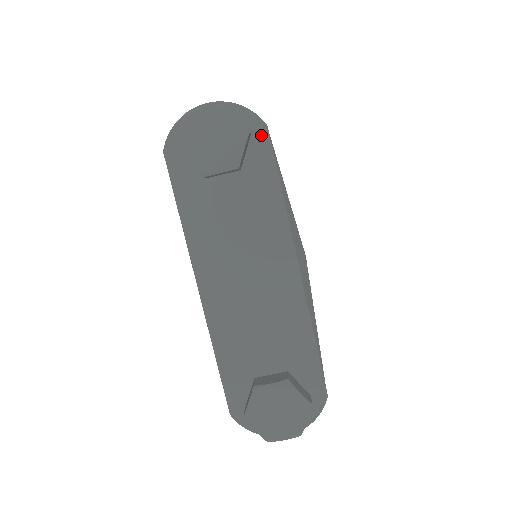
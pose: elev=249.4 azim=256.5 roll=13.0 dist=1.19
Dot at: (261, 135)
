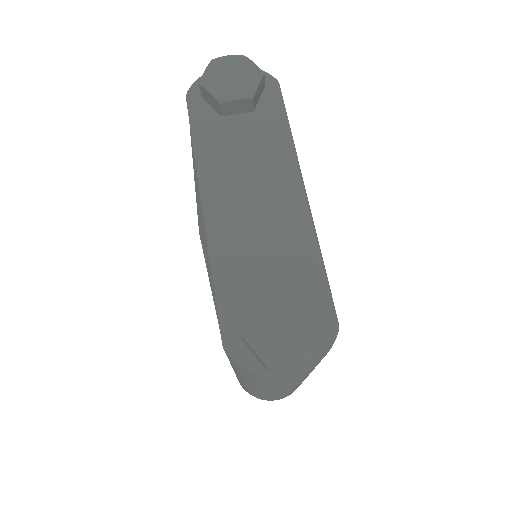
Dot at: (273, 88)
